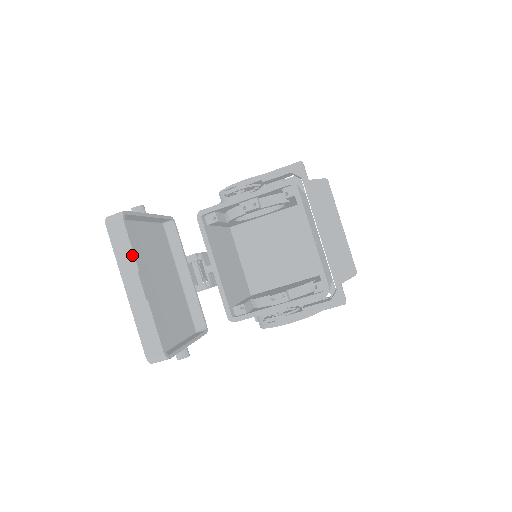
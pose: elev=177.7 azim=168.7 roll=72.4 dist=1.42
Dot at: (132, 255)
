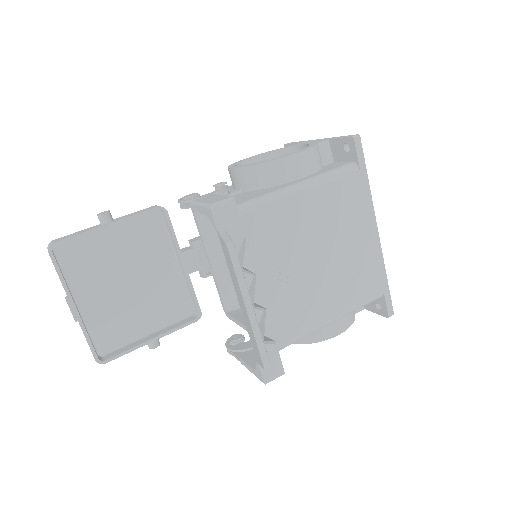
Dot at: (62, 283)
